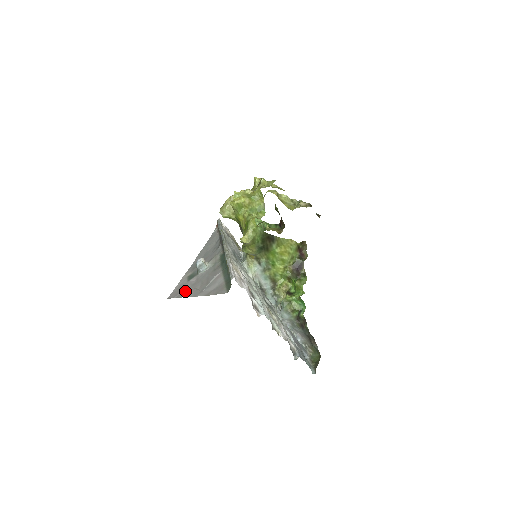
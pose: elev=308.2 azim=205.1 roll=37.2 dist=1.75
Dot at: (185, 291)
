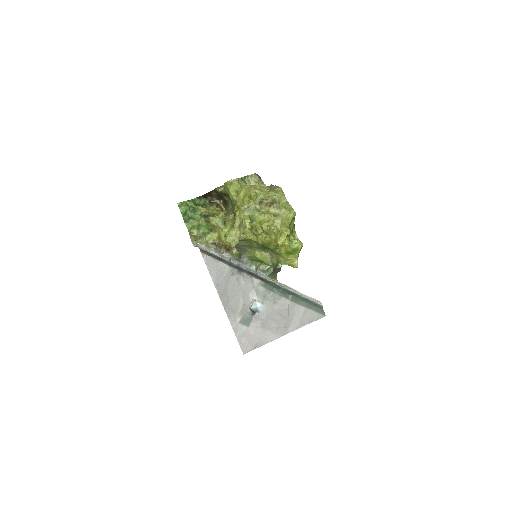
Dot at: (262, 337)
